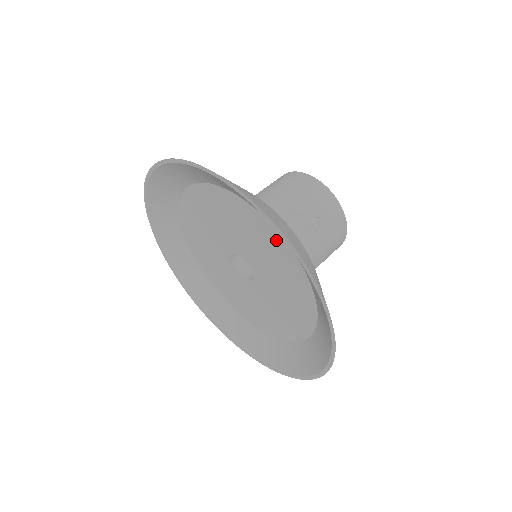
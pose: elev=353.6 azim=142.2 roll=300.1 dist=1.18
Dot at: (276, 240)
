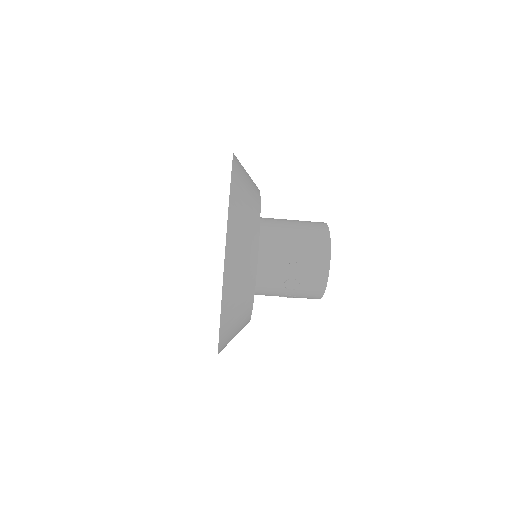
Dot at: occluded
